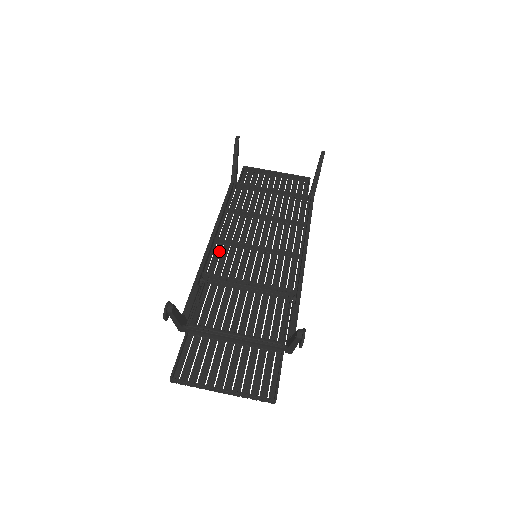
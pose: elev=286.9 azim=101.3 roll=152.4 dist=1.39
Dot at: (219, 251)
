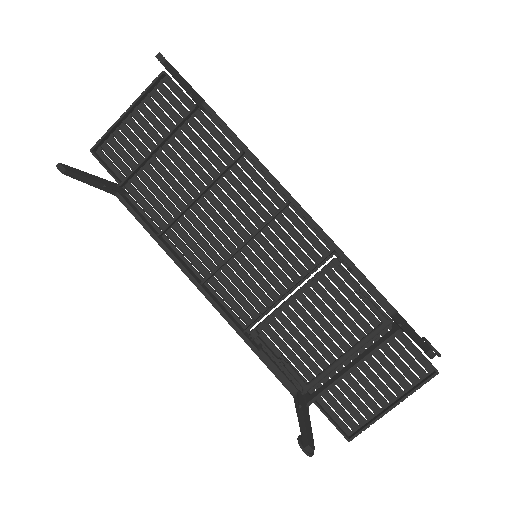
Dot at: (221, 288)
